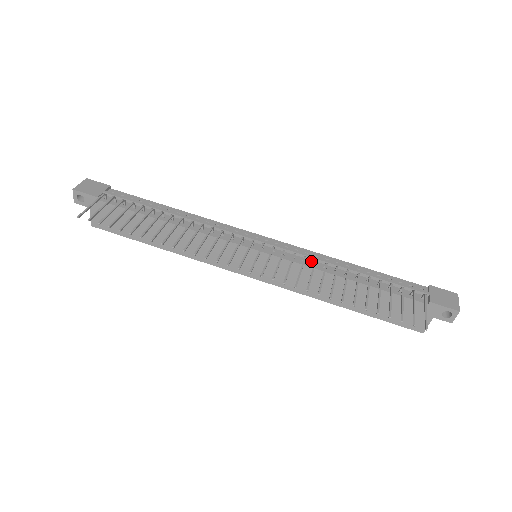
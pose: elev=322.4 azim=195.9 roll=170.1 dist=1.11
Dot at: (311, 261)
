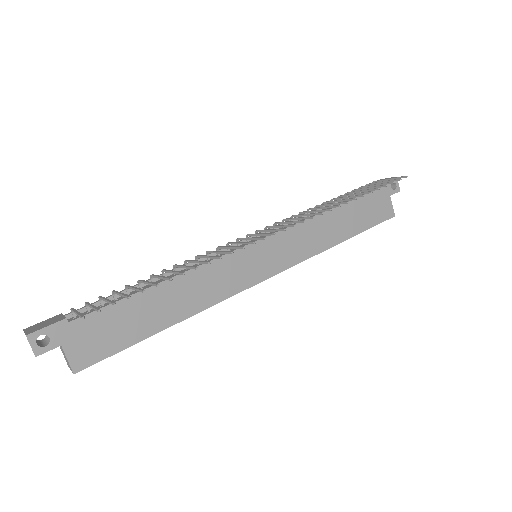
Dot at: occluded
